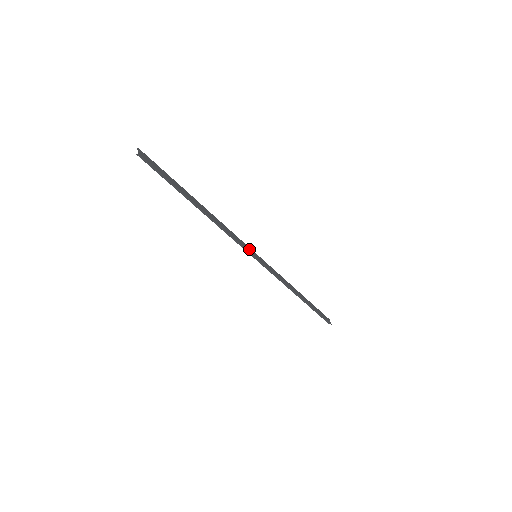
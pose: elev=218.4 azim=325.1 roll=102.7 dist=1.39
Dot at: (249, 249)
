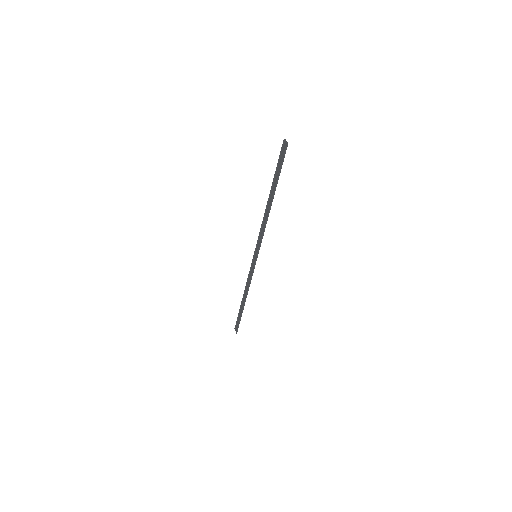
Dot at: (258, 248)
